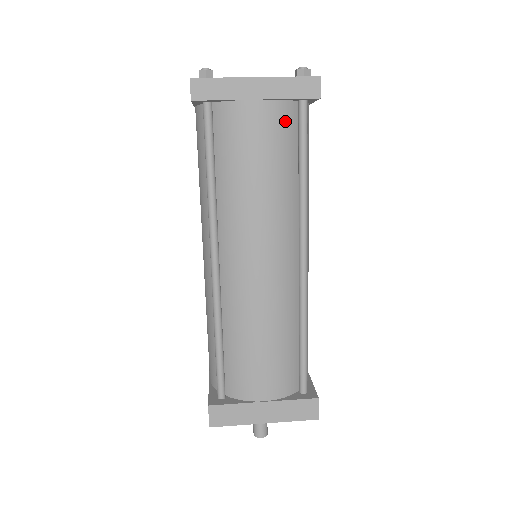
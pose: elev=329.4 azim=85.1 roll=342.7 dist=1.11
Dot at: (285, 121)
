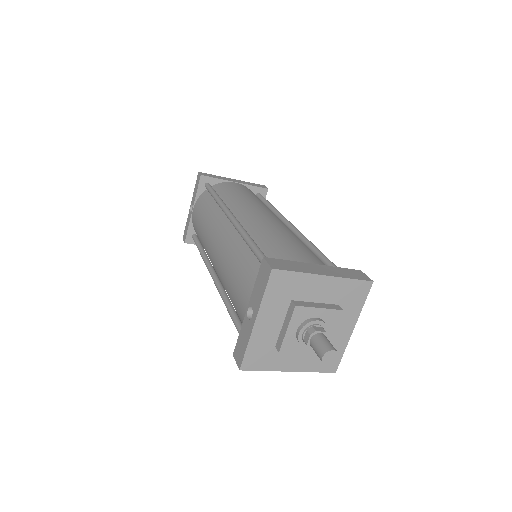
Dot at: (253, 193)
